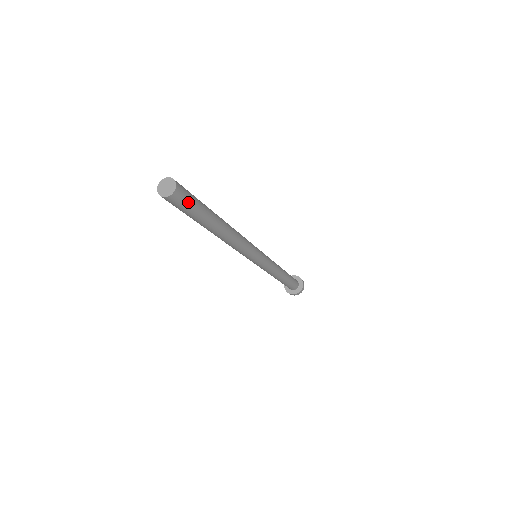
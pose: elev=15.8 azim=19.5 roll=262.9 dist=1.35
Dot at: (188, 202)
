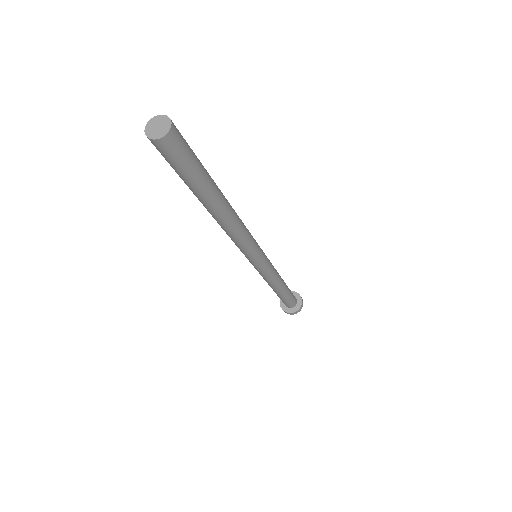
Dot at: (186, 143)
